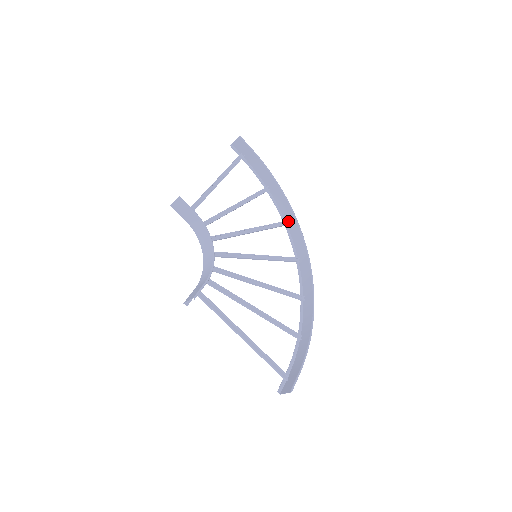
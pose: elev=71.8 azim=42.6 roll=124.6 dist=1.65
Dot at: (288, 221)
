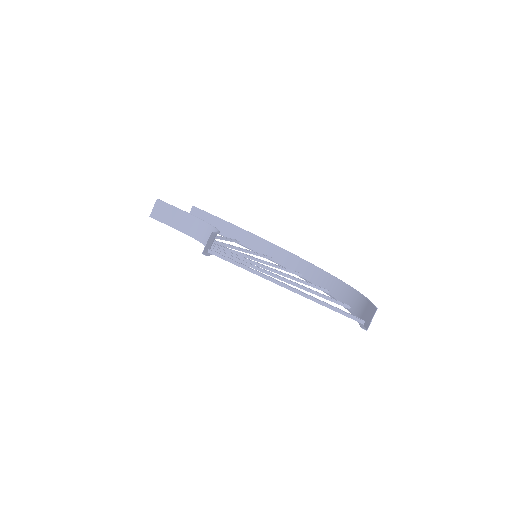
Dot at: (270, 256)
